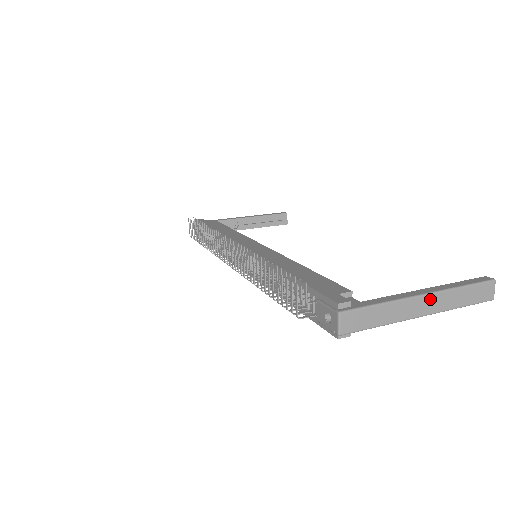
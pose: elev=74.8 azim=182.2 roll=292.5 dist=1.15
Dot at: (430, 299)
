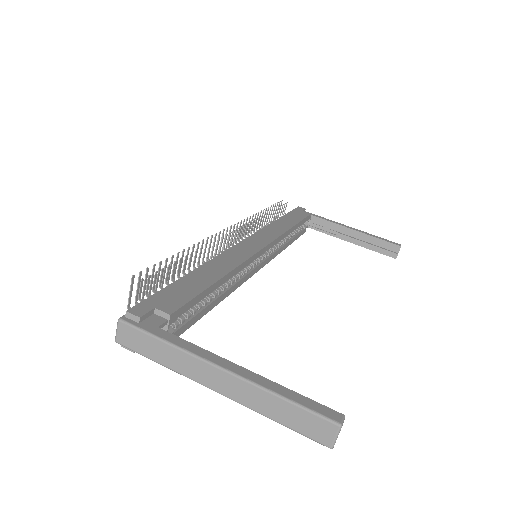
Dot at: (229, 379)
